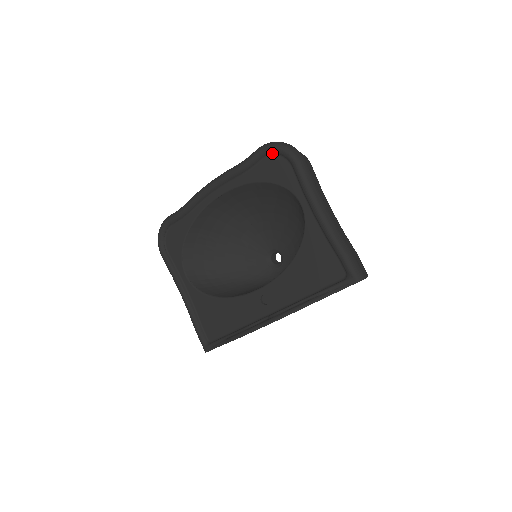
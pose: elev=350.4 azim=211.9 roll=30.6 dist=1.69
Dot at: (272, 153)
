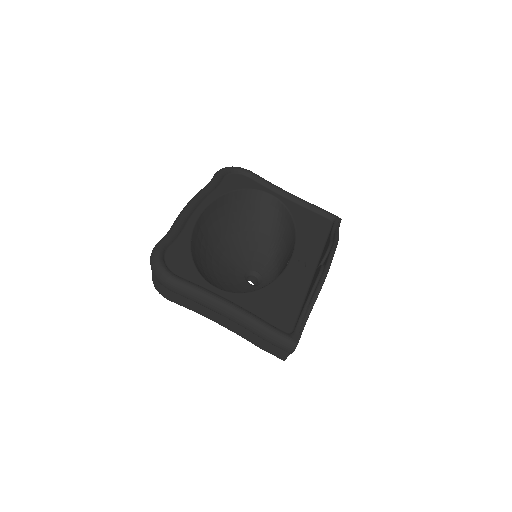
Dot at: (229, 172)
